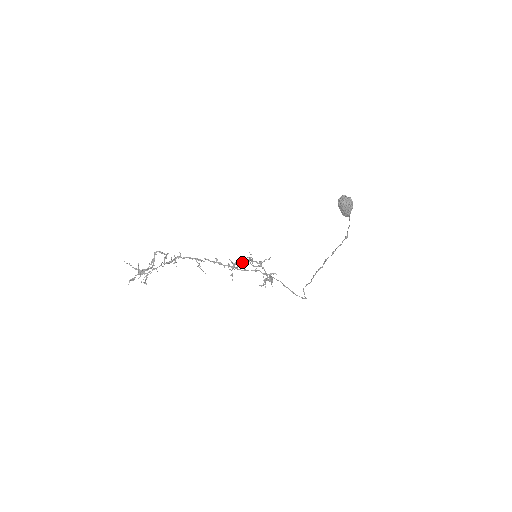
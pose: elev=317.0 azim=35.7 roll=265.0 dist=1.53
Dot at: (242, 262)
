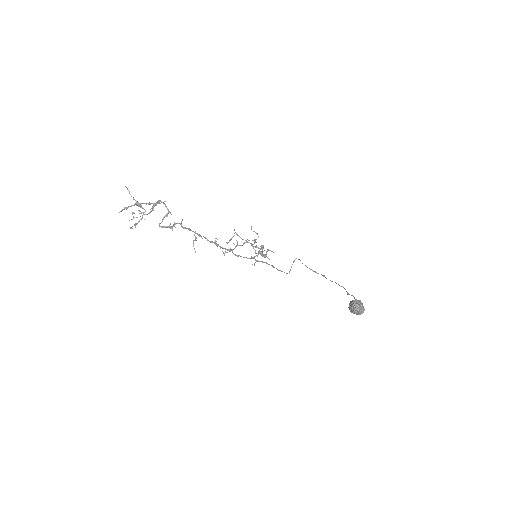
Dot at: occluded
